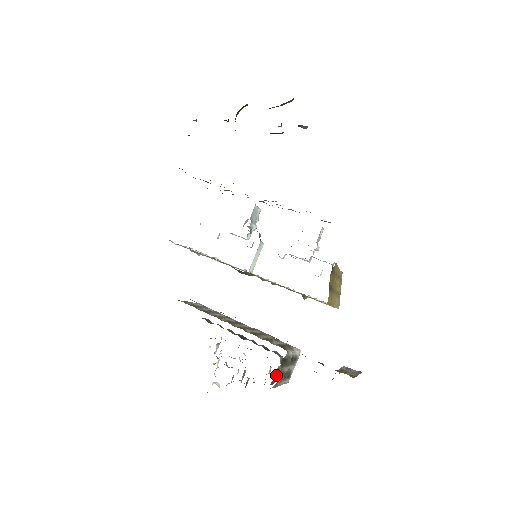
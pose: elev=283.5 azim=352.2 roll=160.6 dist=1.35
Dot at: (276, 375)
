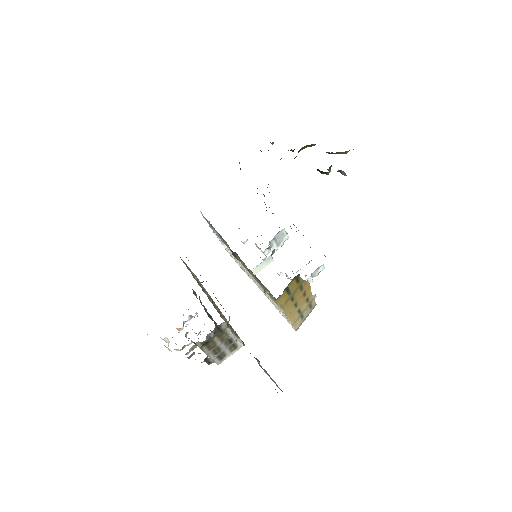
Dot at: occluded
